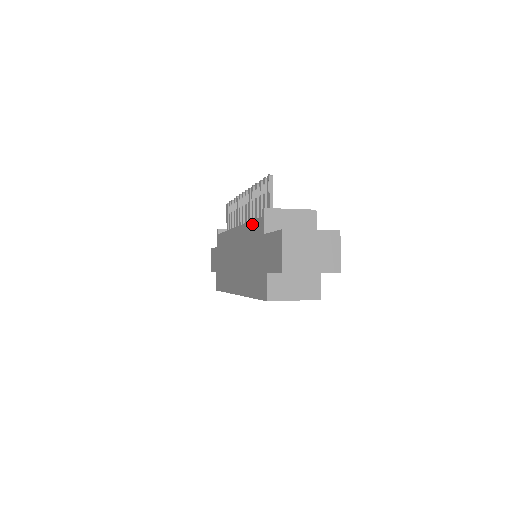
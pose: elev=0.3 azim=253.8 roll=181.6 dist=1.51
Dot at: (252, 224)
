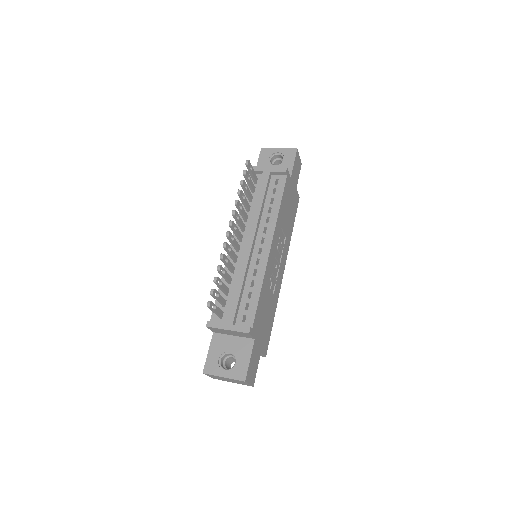
Dot at: occluded
